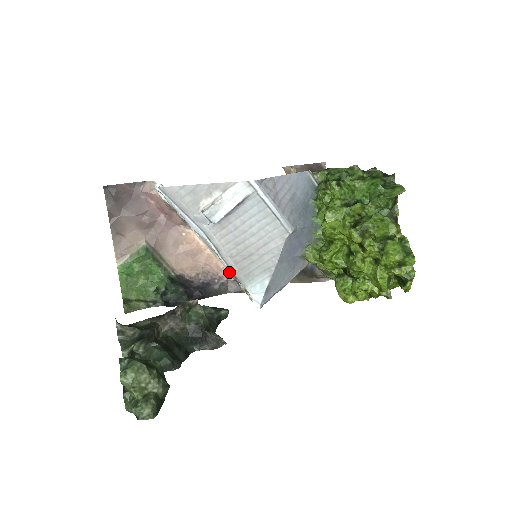
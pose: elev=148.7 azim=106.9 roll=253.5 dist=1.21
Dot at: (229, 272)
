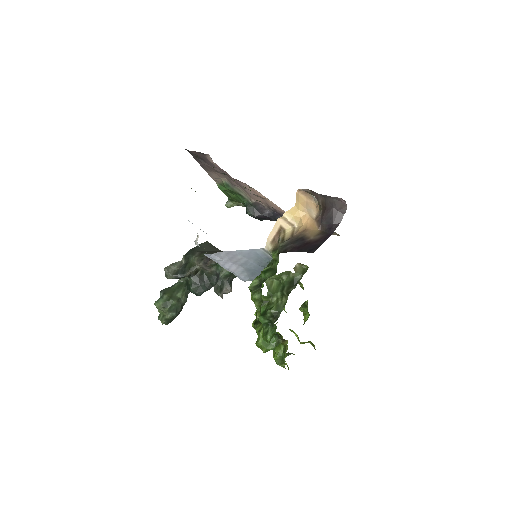
Dot at: occluded
